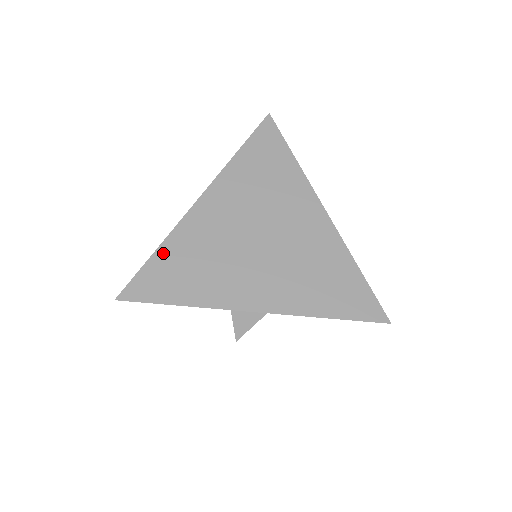
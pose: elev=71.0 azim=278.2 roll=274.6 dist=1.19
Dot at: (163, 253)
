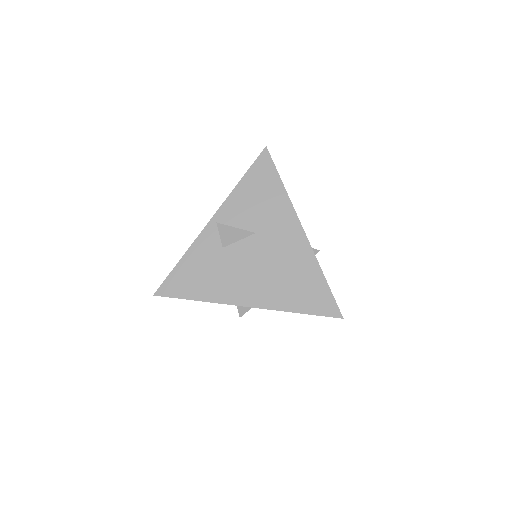
Dot at: (184, 263)
